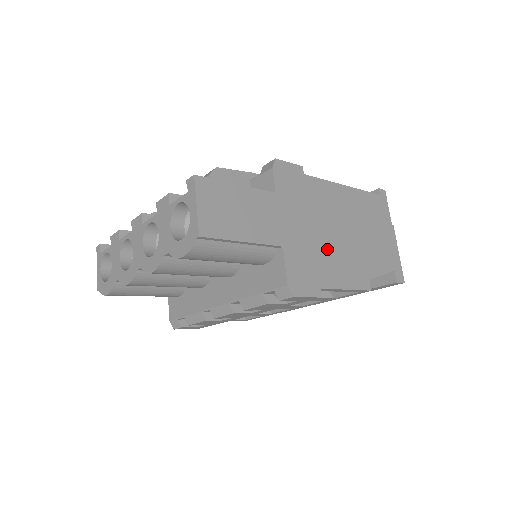
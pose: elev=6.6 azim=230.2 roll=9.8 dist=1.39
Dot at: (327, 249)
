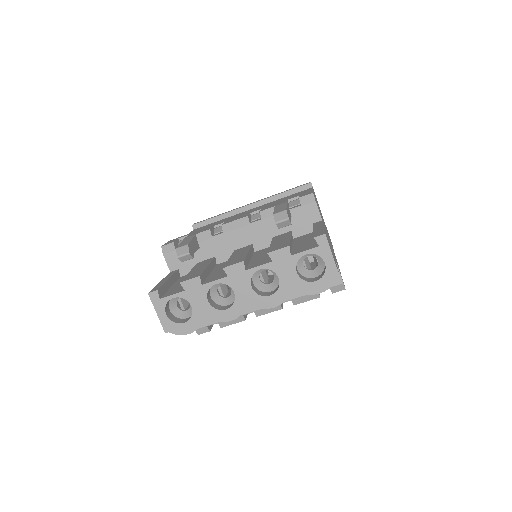
Dot at: occluded
